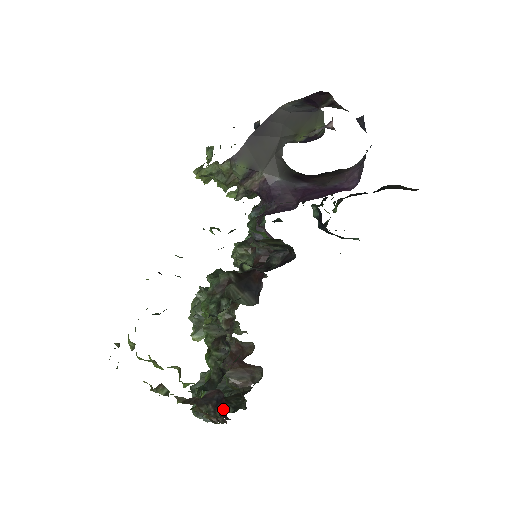
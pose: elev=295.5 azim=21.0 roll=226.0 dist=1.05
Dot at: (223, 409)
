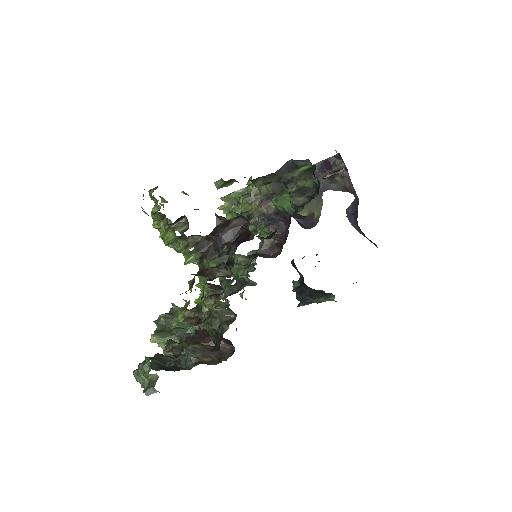
Dot at: (244, 238)
